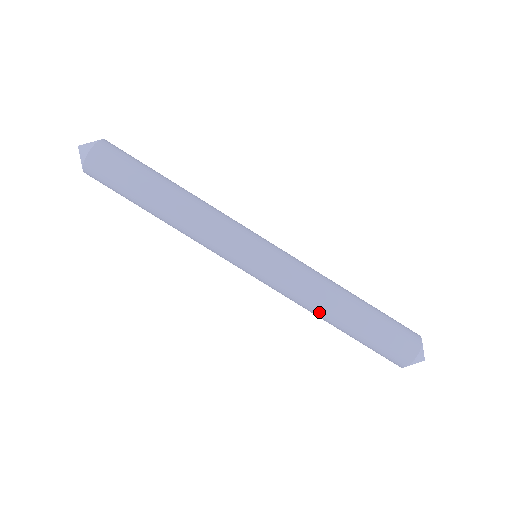
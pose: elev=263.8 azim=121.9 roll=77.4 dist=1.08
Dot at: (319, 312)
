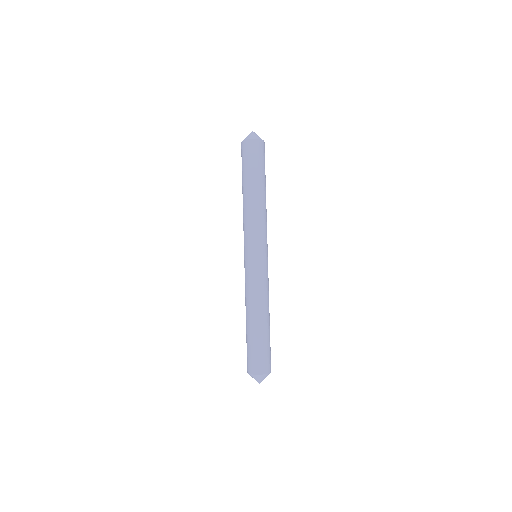
Dot at: (258, 307)
